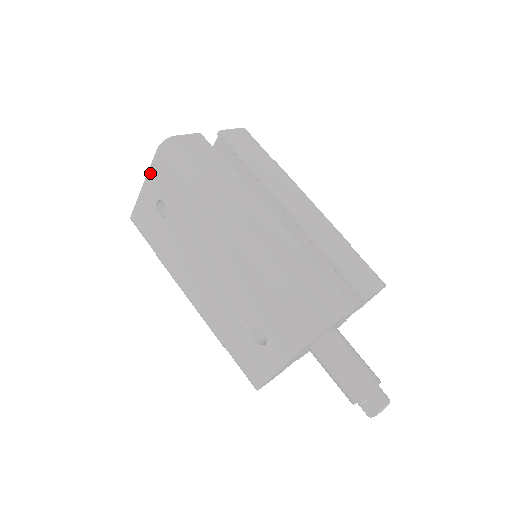
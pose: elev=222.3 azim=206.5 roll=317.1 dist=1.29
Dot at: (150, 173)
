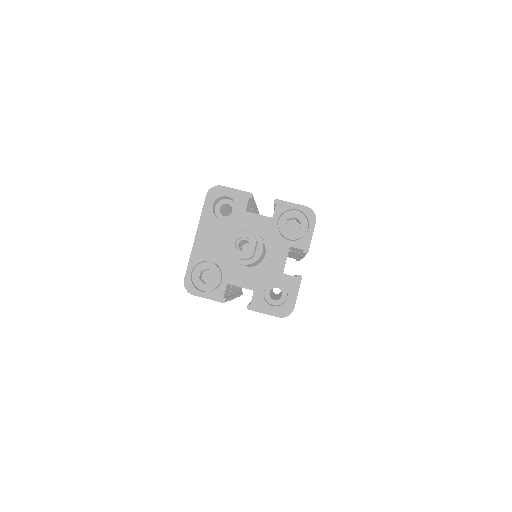
Dot at: occluded
